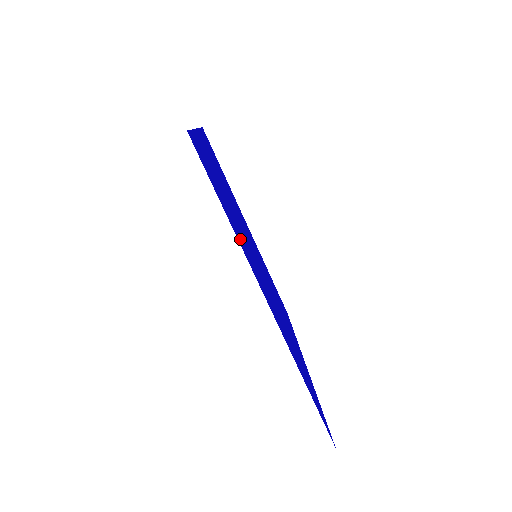
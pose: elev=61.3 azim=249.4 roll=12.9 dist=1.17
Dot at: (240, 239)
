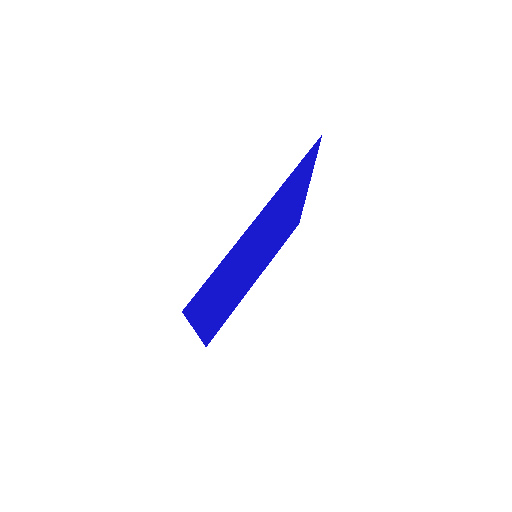
Dot at: (204, 310)
